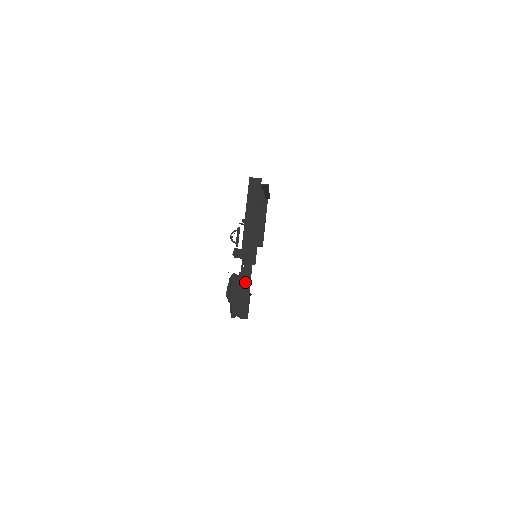
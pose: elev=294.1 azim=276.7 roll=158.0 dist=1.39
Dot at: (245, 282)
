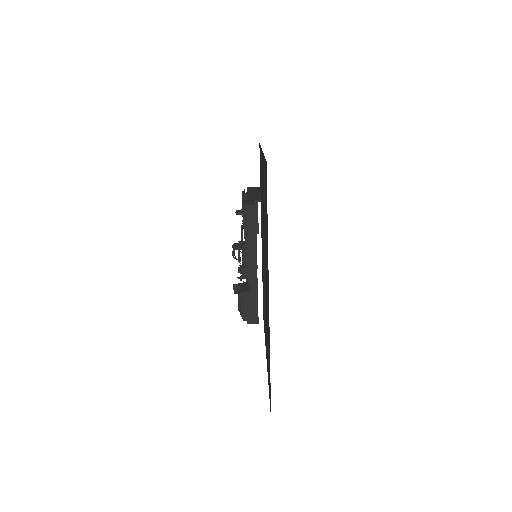
Dot at: (253, 298)
